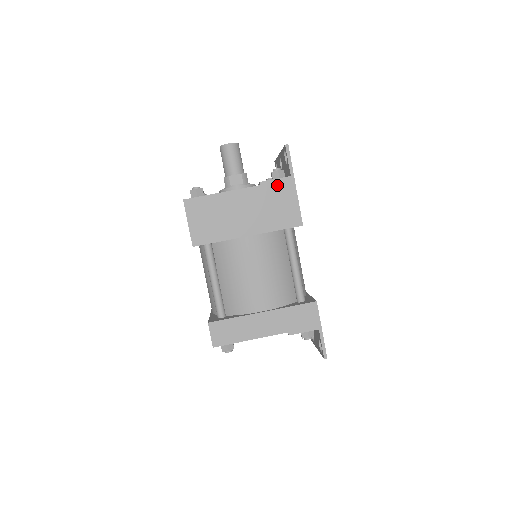
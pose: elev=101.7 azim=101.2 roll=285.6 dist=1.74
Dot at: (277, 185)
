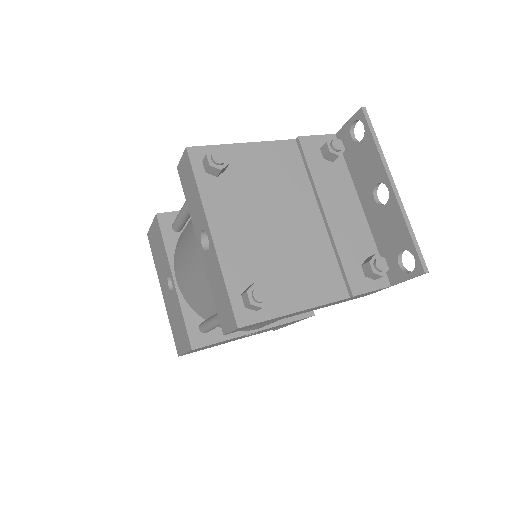
Dot at: occluded
